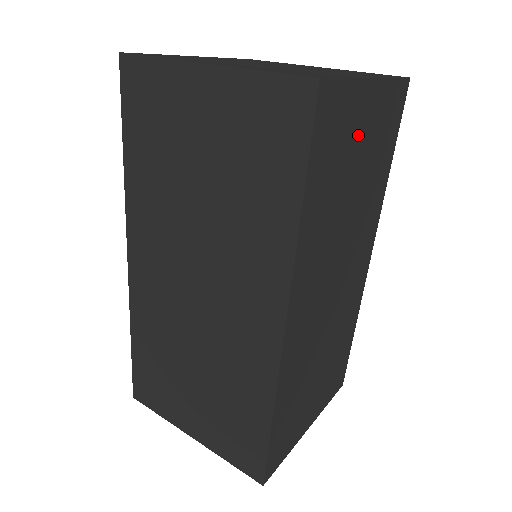
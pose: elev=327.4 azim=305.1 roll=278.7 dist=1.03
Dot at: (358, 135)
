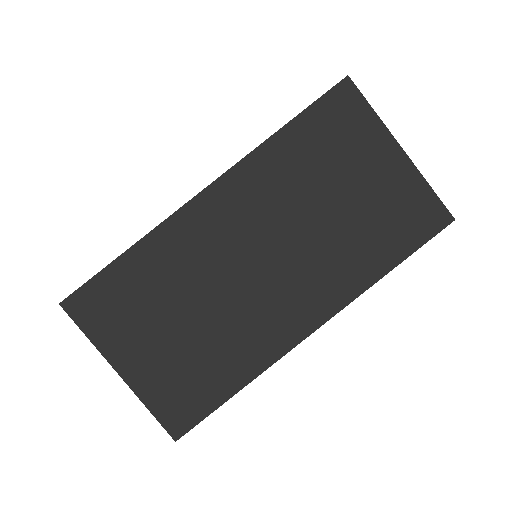
Dot at: (363, 165)
